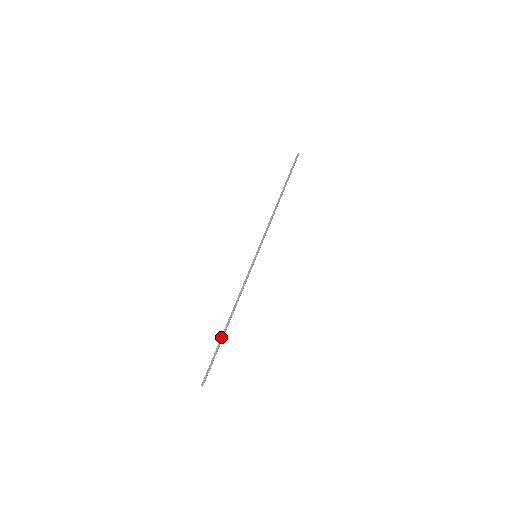
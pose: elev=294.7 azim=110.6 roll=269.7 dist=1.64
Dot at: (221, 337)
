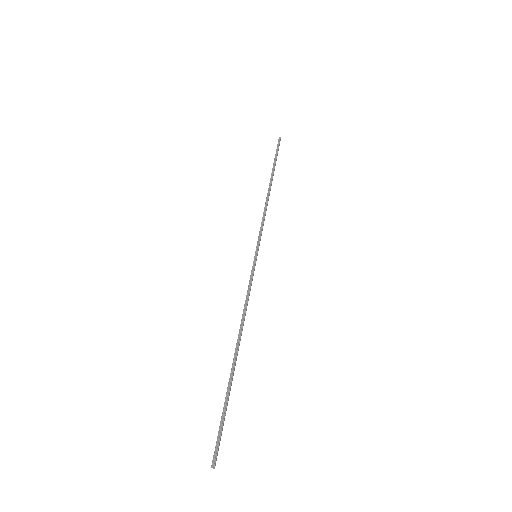
Dot at: occluded
